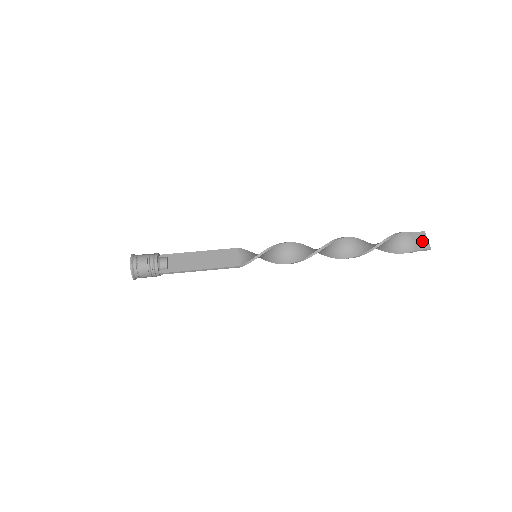
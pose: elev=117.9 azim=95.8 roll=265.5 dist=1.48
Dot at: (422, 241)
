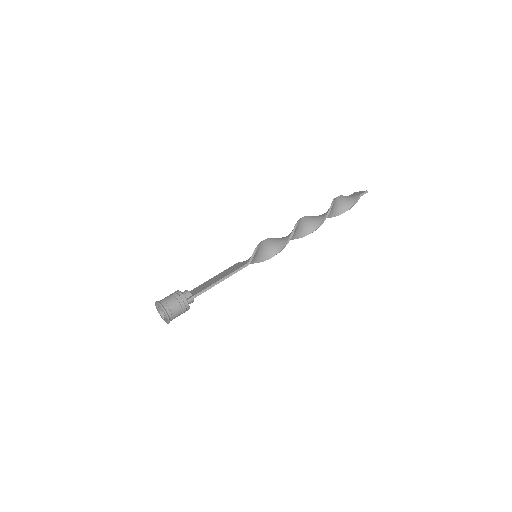
Dot at: (358, 193)
